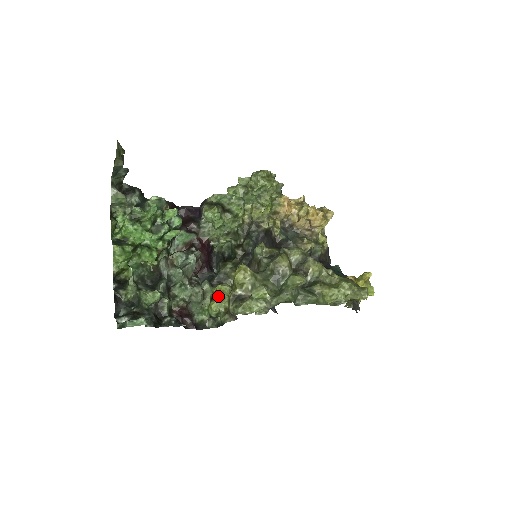
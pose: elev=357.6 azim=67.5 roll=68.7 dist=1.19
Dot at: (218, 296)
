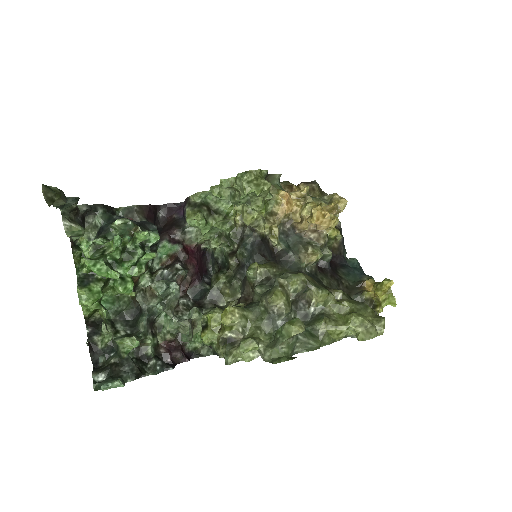
Dot at: (209, 326)
